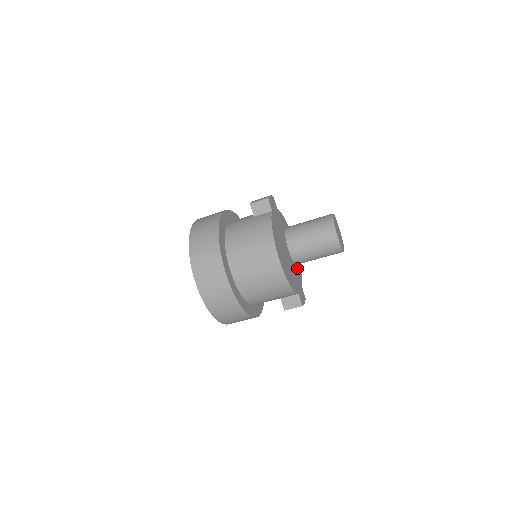
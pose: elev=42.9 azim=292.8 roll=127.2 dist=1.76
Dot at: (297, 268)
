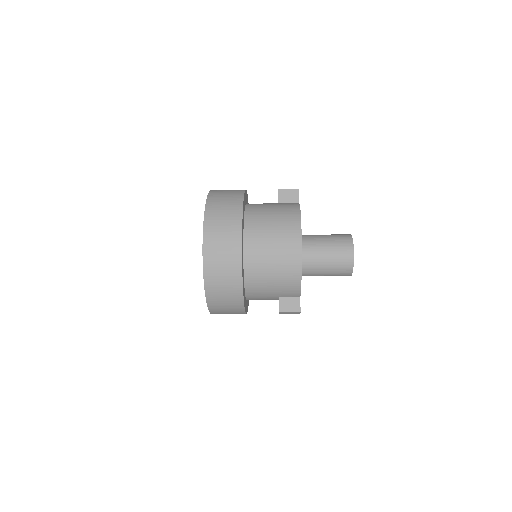
Dot at: occluded
